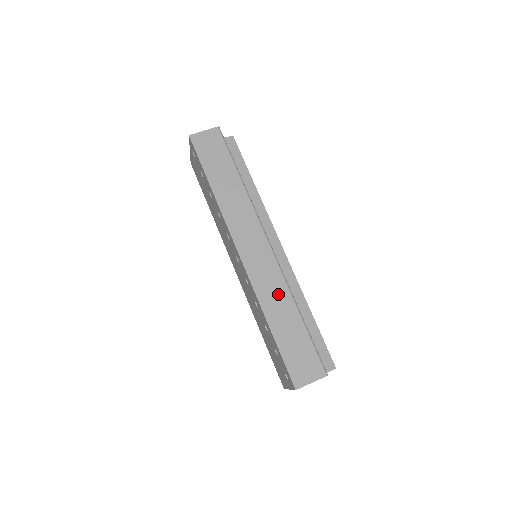
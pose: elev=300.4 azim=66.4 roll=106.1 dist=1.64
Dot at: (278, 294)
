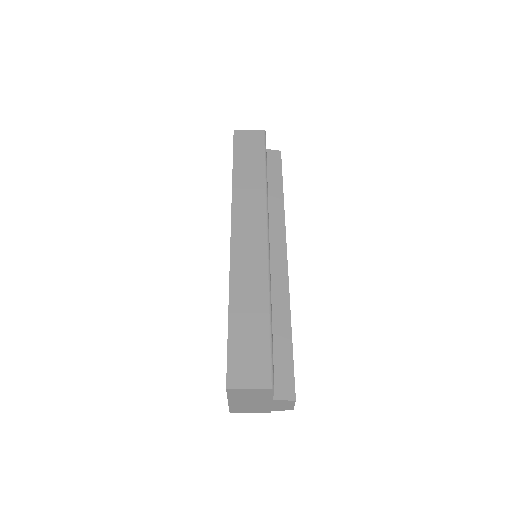
Dot at: (254, 282)
